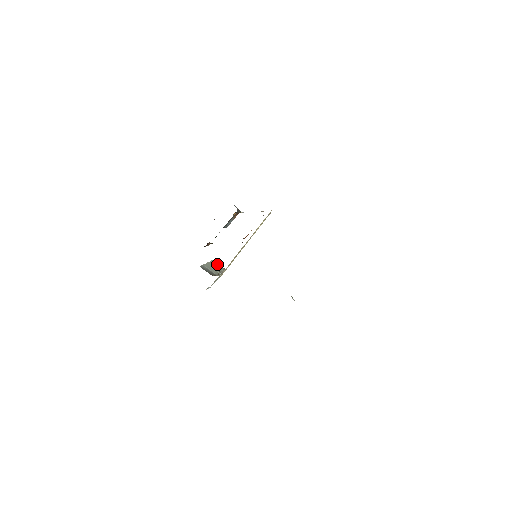
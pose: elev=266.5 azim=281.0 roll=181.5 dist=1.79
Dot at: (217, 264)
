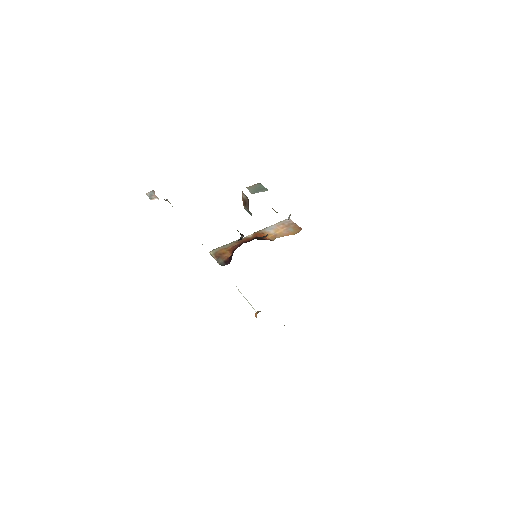
Dot at: occluded
